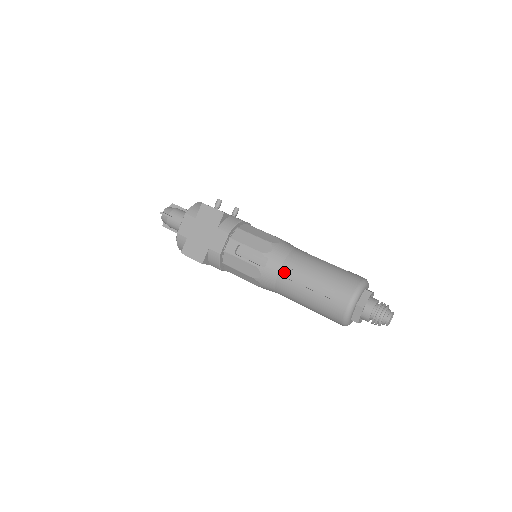
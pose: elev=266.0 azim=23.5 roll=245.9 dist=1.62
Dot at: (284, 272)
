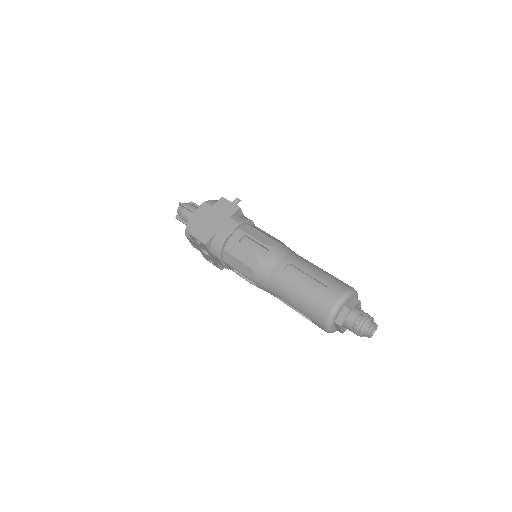
Dot at: (281, 264)
